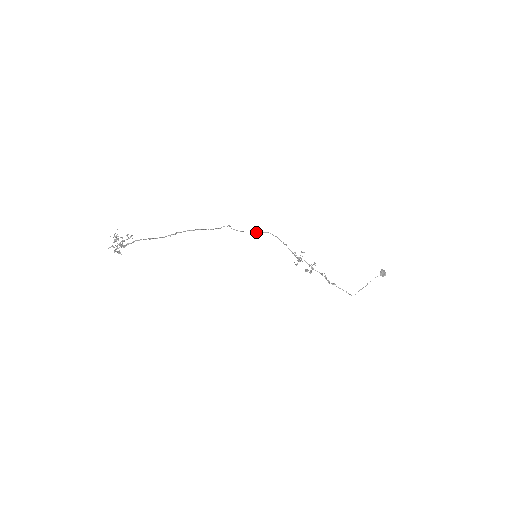
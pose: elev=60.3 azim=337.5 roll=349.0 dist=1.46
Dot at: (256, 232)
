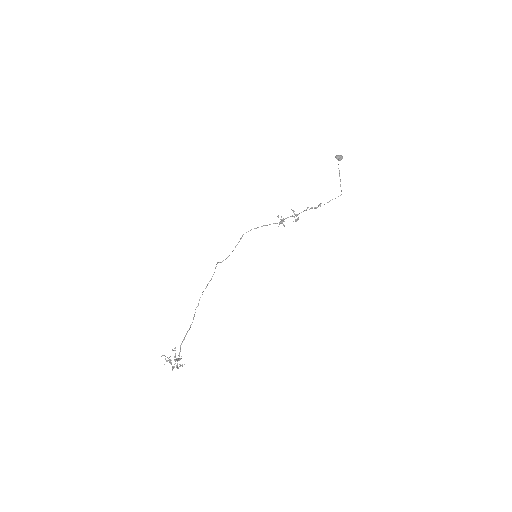
Dot at: (237, 244)
